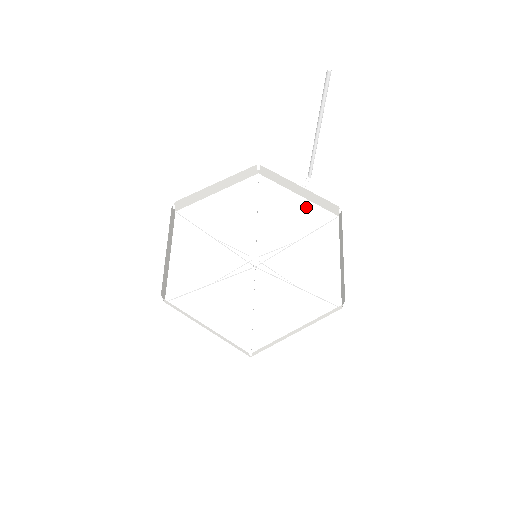
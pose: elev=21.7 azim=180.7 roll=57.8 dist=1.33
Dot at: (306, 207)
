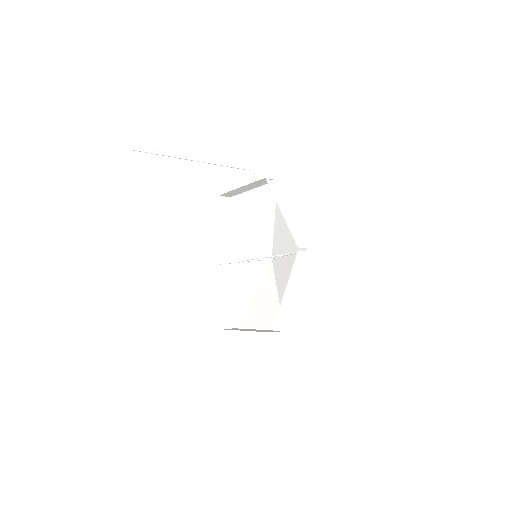
Dot at: (261, 193)
